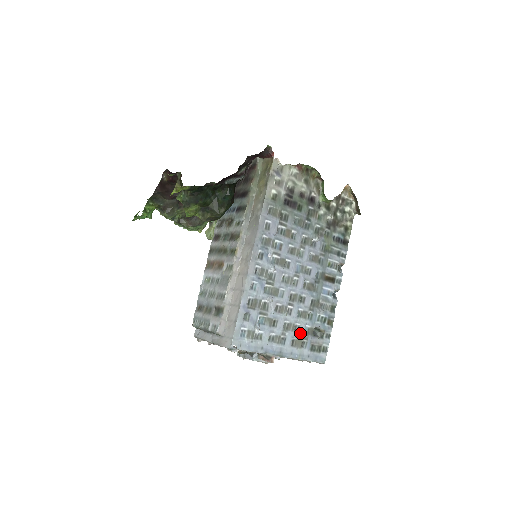
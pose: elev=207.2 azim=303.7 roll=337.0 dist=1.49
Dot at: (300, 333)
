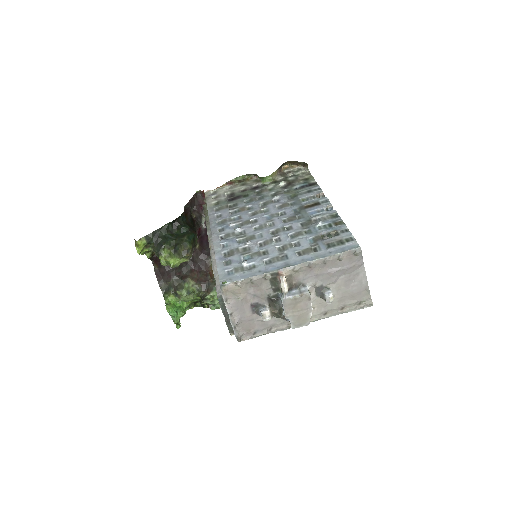
Dot at: (303, 245)
